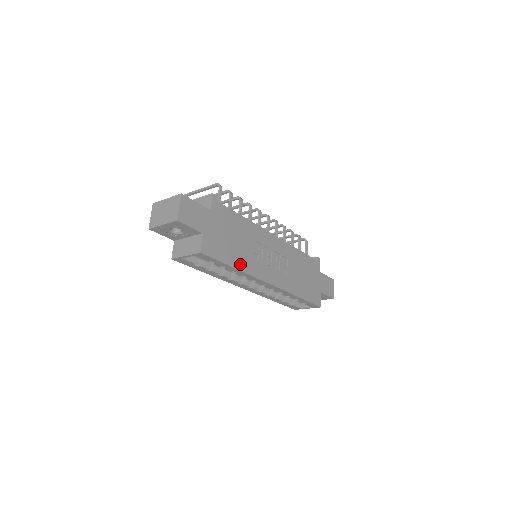
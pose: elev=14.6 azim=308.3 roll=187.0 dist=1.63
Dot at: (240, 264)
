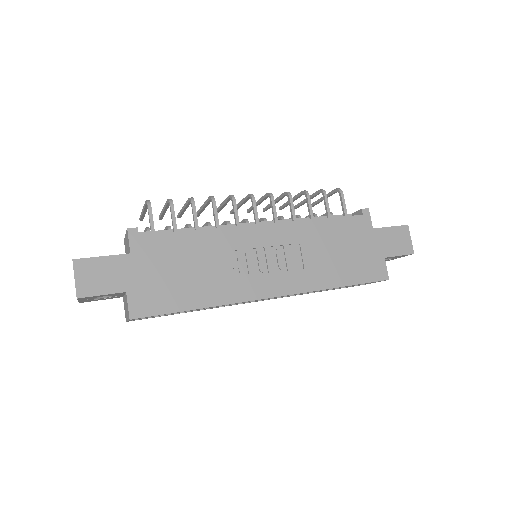
Dot at: (207, 298)
